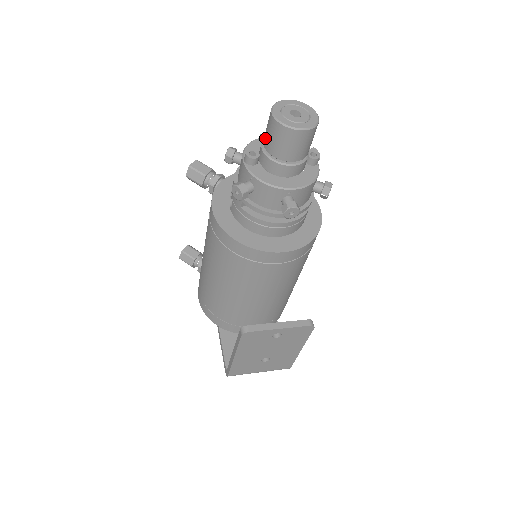
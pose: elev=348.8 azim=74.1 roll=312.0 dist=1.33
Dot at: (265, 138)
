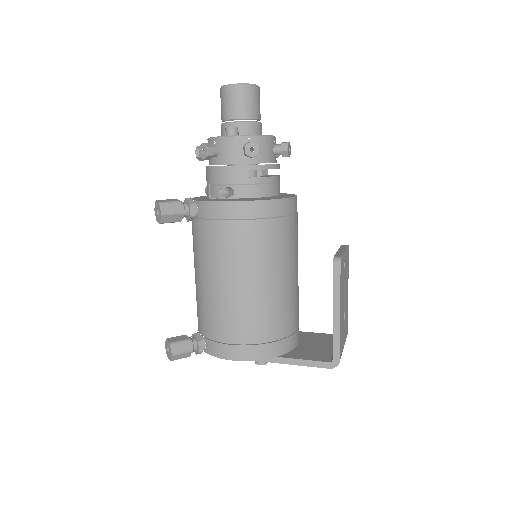
Dot at: (233, 111)
